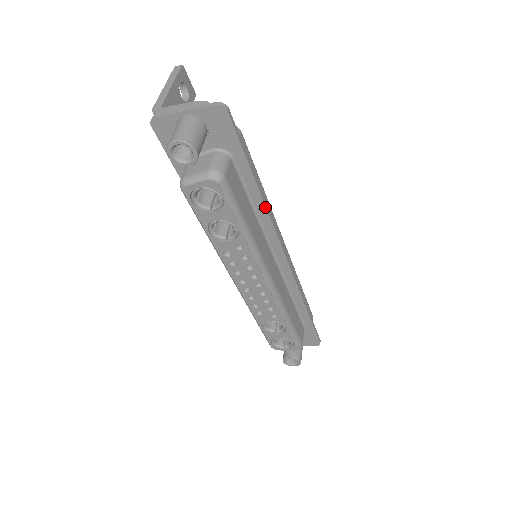
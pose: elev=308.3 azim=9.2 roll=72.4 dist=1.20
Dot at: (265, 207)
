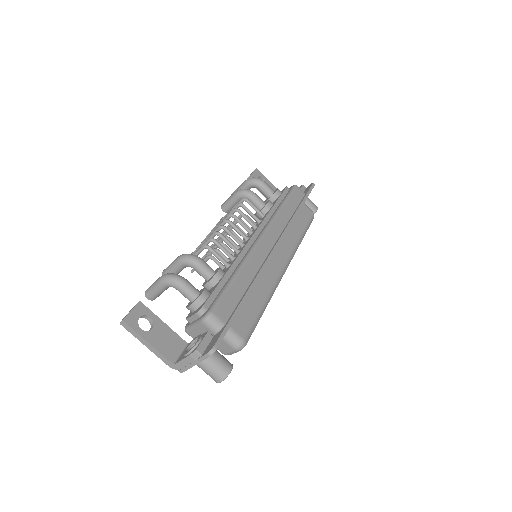
Dot at: occluded
